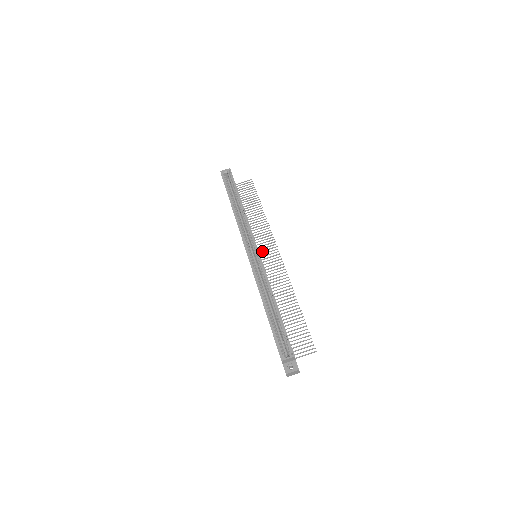
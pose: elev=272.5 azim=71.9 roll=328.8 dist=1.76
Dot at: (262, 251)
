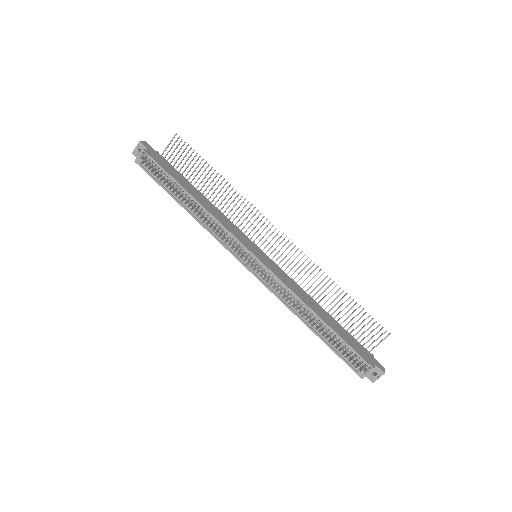
Dot at: occluded
